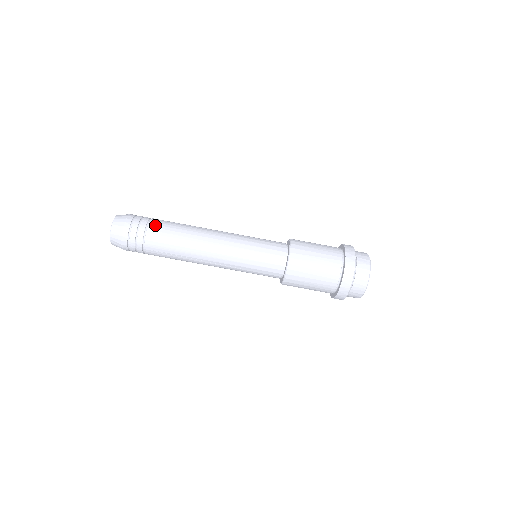
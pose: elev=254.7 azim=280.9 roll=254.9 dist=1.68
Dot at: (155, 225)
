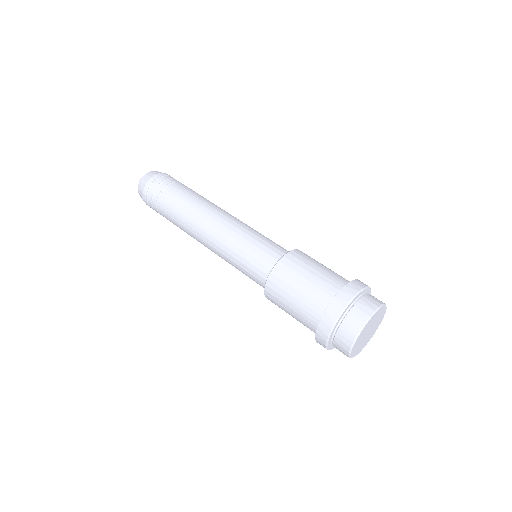
Dot at: (177, 186)
